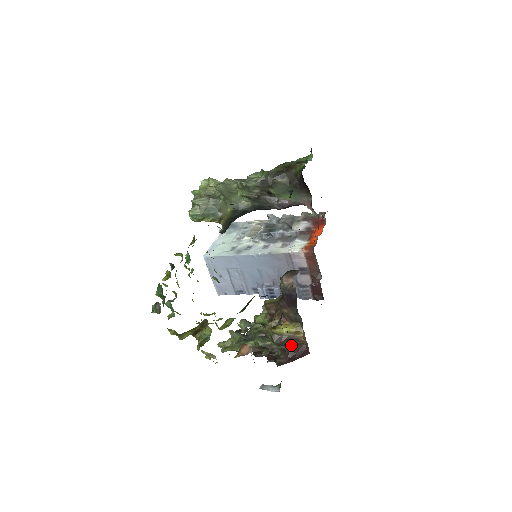
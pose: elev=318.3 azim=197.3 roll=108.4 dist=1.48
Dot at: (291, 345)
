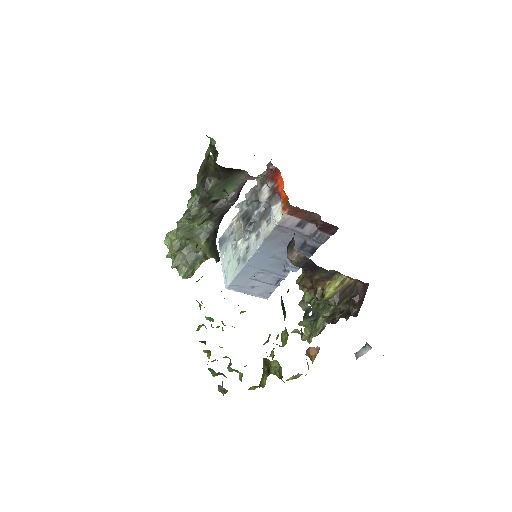
Dot at: (348, 294)
